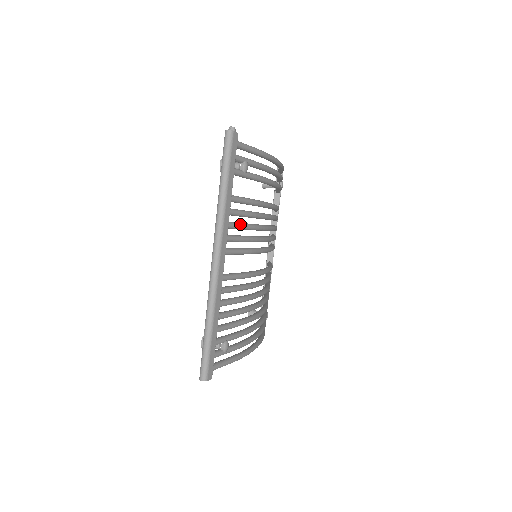
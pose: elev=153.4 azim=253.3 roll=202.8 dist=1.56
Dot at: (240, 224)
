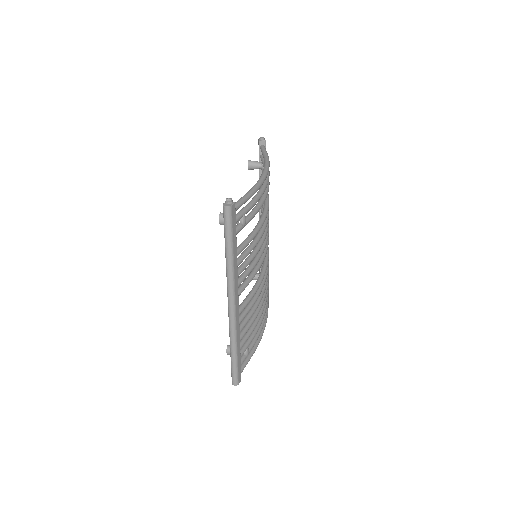
Dot at: (245, 265)
